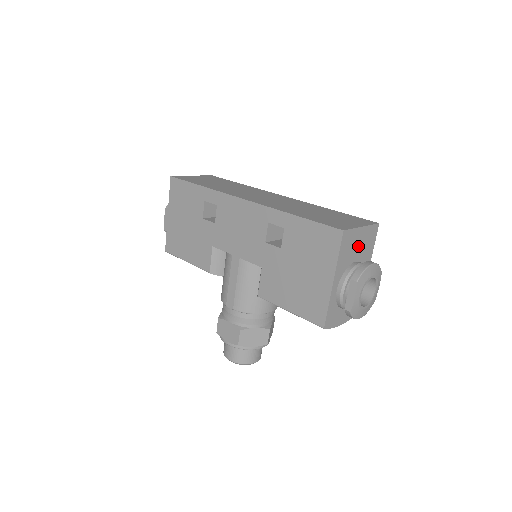
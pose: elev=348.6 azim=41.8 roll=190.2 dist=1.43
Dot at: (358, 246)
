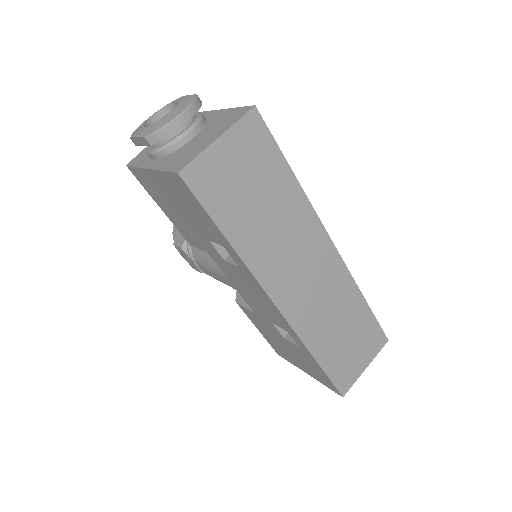
Dot at: occluded
